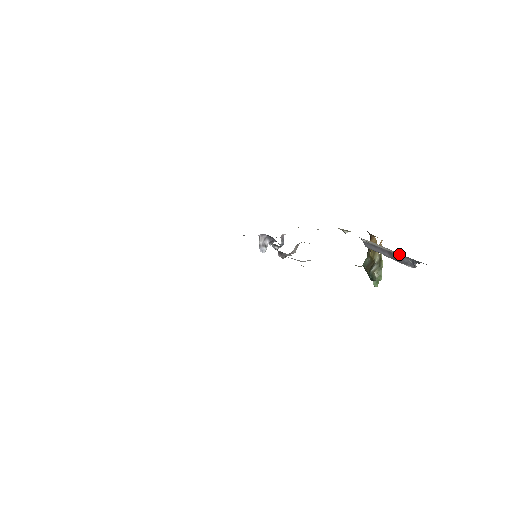
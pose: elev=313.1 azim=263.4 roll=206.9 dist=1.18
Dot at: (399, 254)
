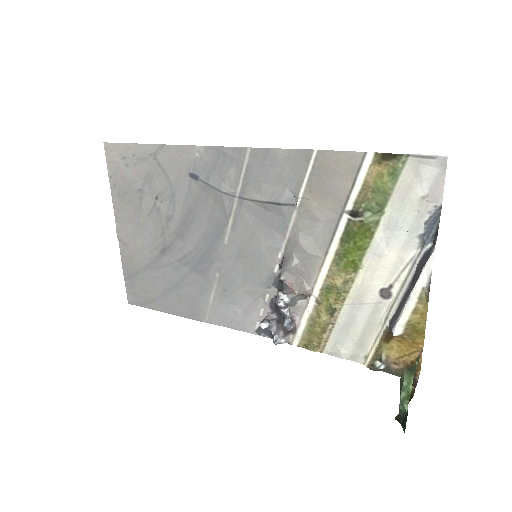
Dot at: (421, 258)
